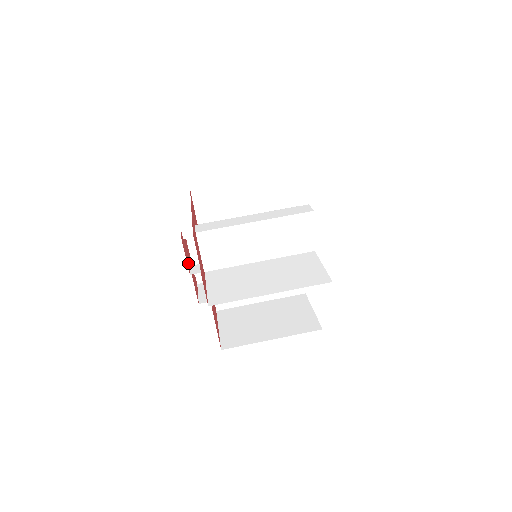
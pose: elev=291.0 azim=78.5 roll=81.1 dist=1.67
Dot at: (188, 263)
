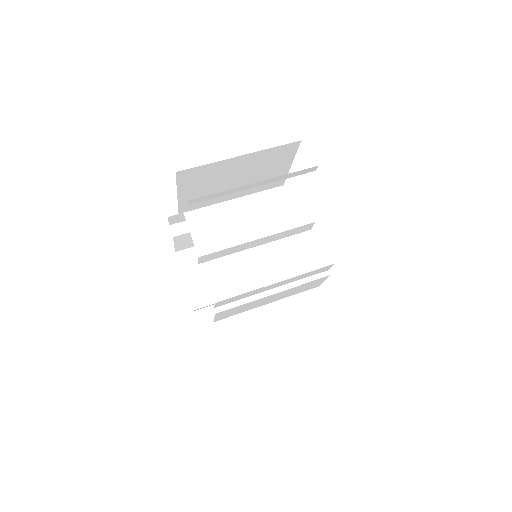
Dot at: occluded
